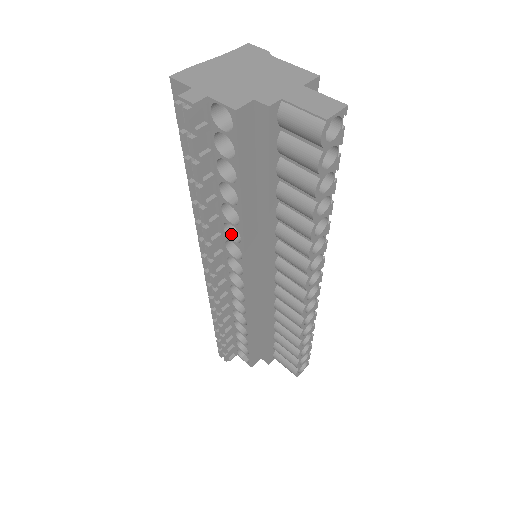
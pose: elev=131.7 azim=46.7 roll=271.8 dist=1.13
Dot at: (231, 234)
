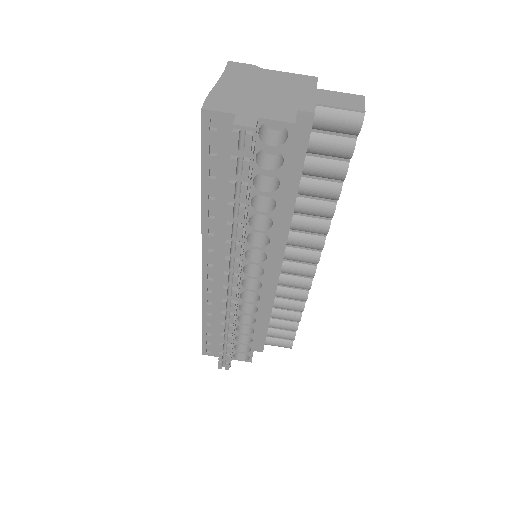
Dot at: (251, 242)
